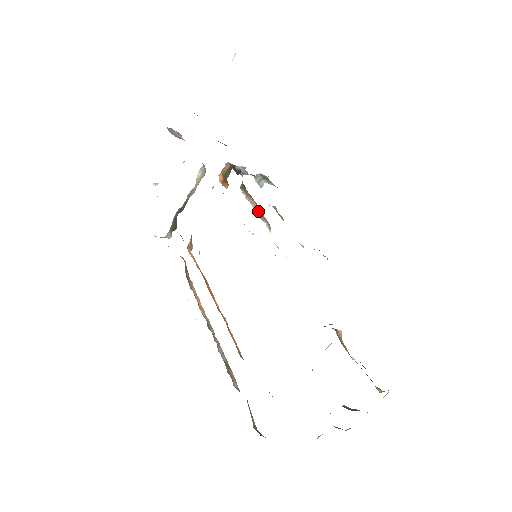
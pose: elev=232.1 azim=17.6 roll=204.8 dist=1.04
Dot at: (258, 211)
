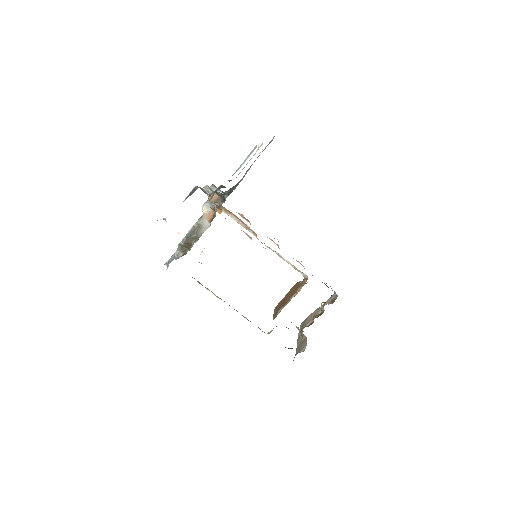
Dot at: (240, 223)
